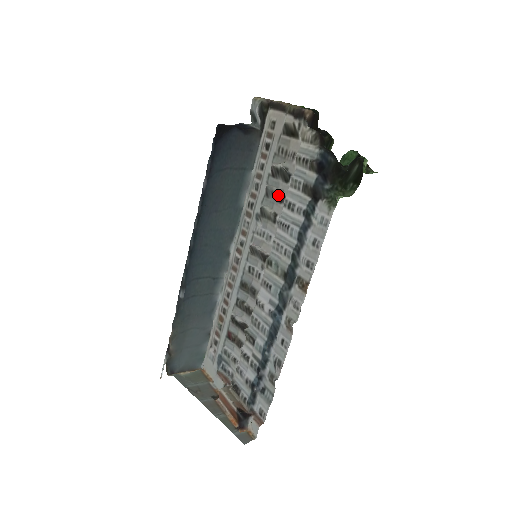
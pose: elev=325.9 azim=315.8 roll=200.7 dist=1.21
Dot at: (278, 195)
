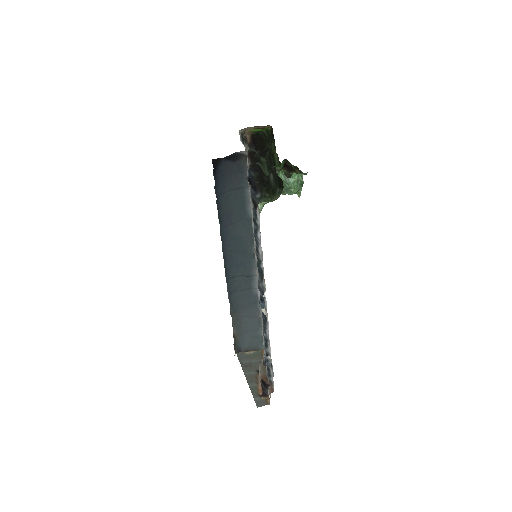
Dot at: occluded
